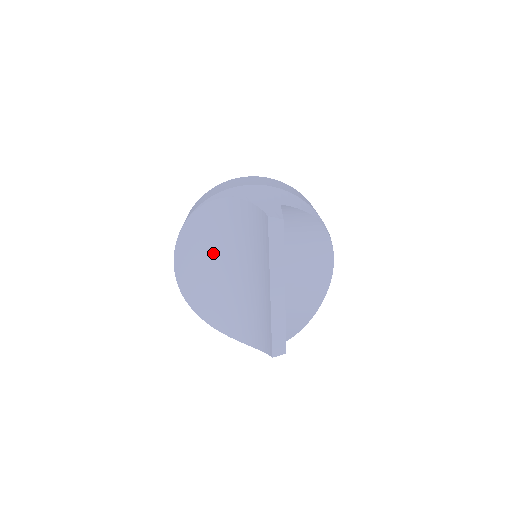
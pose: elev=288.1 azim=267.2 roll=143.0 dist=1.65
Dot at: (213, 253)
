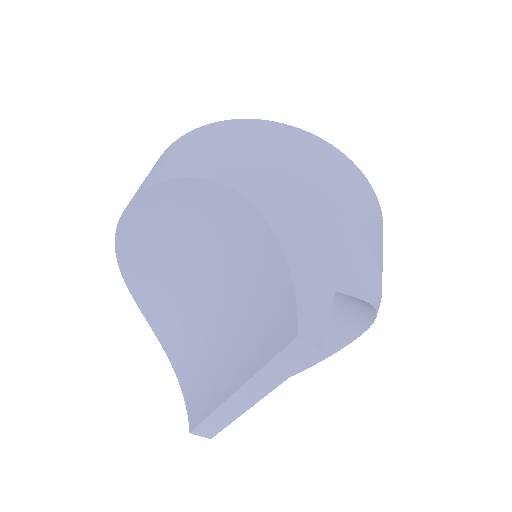
Dot at: (188, 248)
